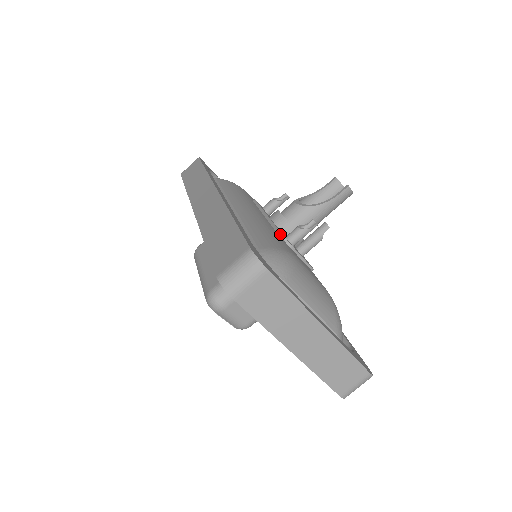
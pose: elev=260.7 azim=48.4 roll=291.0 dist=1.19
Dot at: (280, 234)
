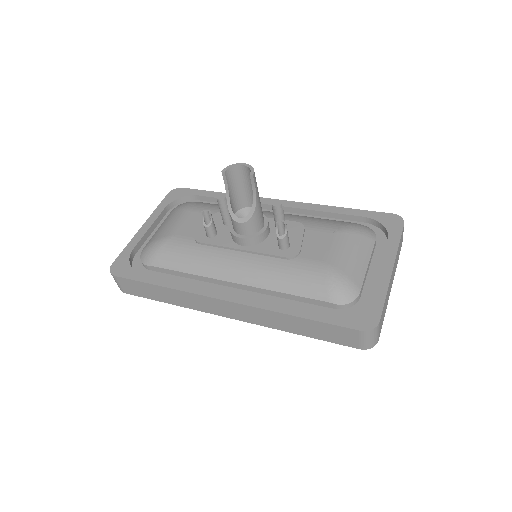
Dot at: (286, 259)
